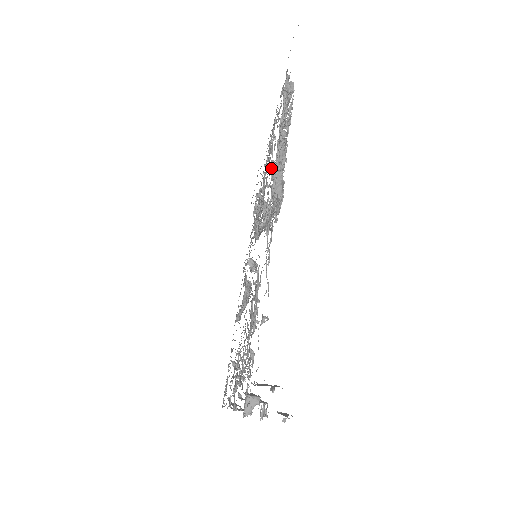
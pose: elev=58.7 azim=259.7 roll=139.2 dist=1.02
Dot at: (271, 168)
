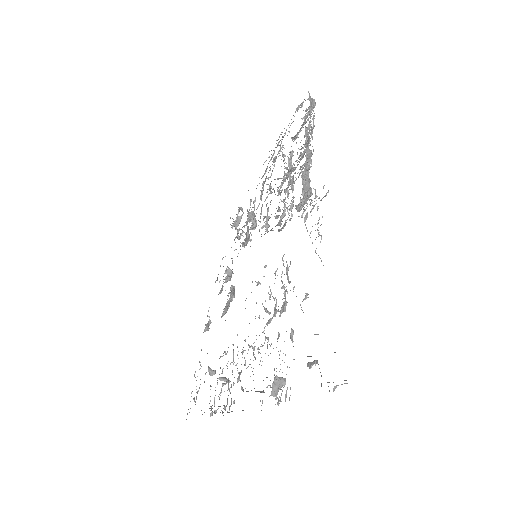
Dot at: (284, 173)
